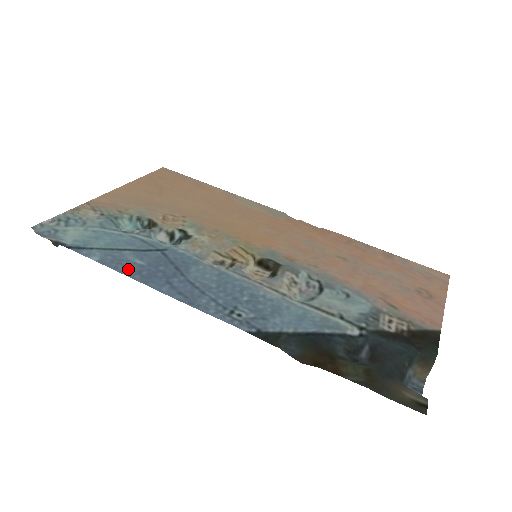
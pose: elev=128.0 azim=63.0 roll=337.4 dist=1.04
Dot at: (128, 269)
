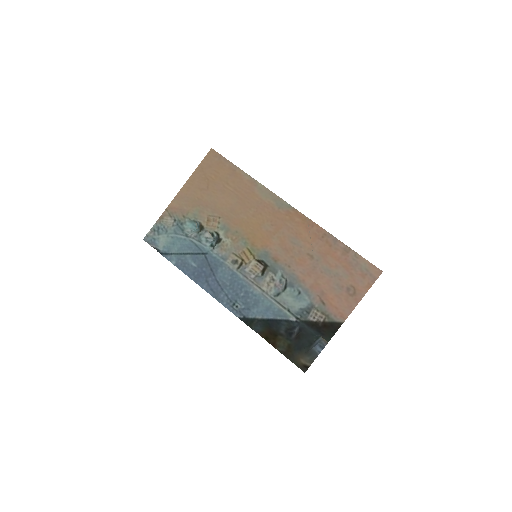
Dot at: (188, 271)
